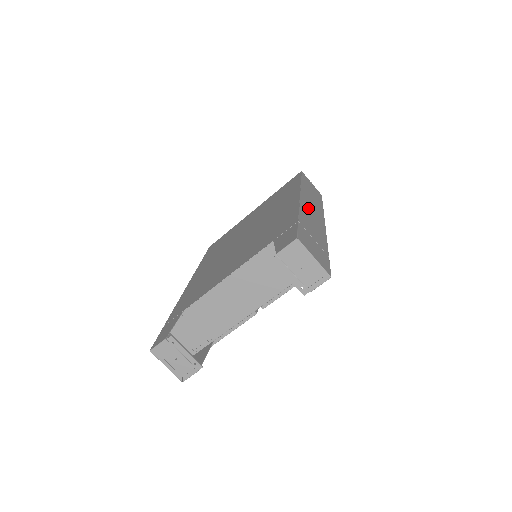
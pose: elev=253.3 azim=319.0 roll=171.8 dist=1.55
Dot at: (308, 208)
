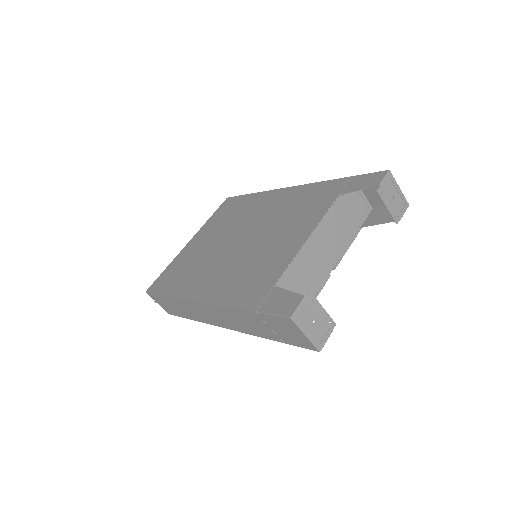
Dot at: occluded
